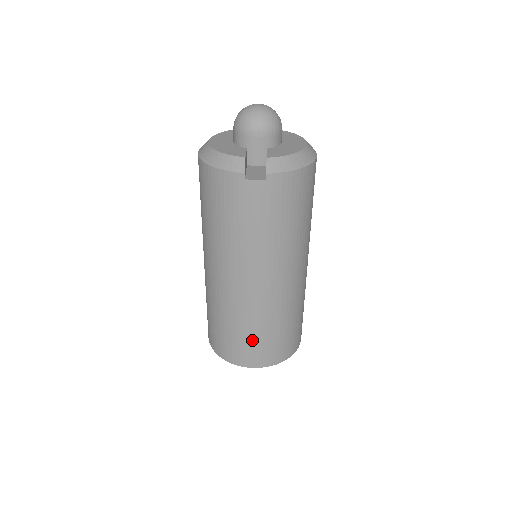
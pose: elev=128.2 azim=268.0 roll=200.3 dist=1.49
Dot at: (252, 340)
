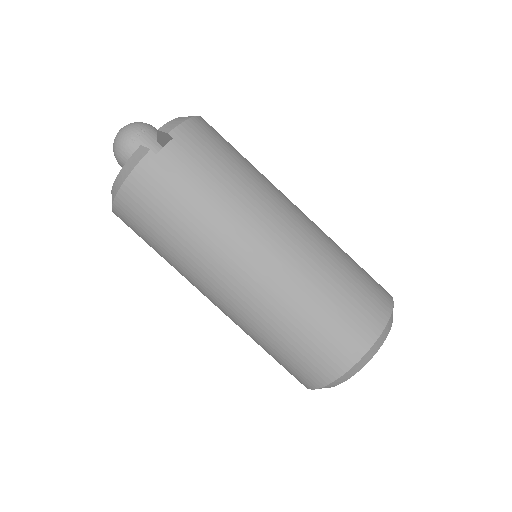
Dot at: (337, 308)
